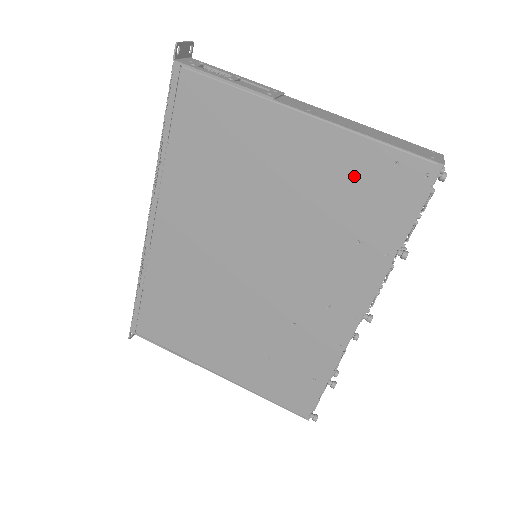
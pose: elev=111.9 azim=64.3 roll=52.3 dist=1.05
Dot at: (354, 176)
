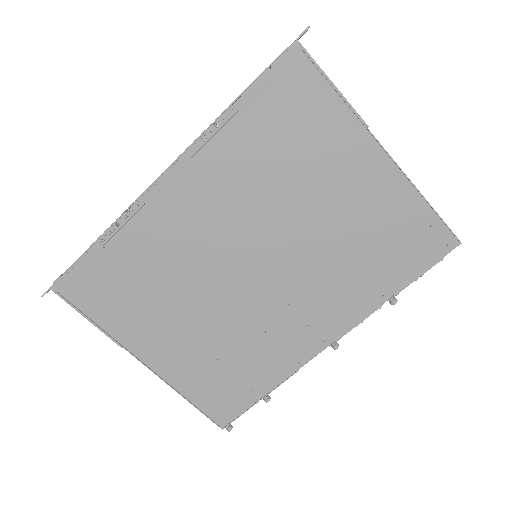
Dot at: (395, 223)
